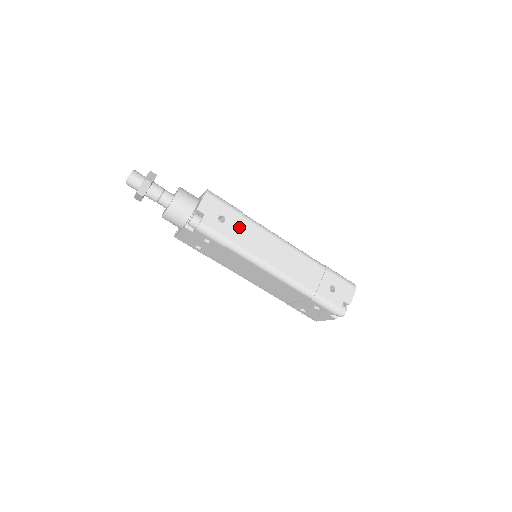
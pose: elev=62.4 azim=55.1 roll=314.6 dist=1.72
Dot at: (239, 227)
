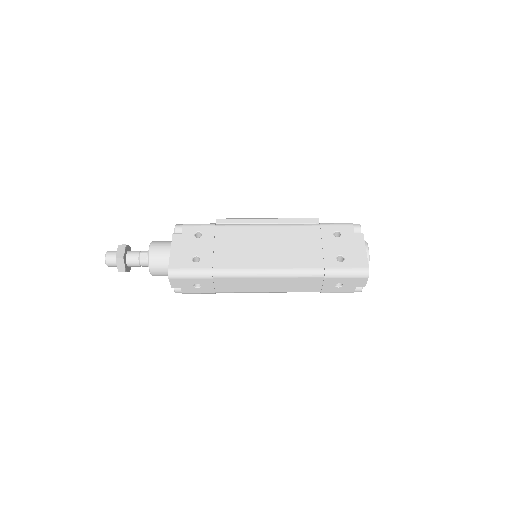
Dot at: (216, 284)
